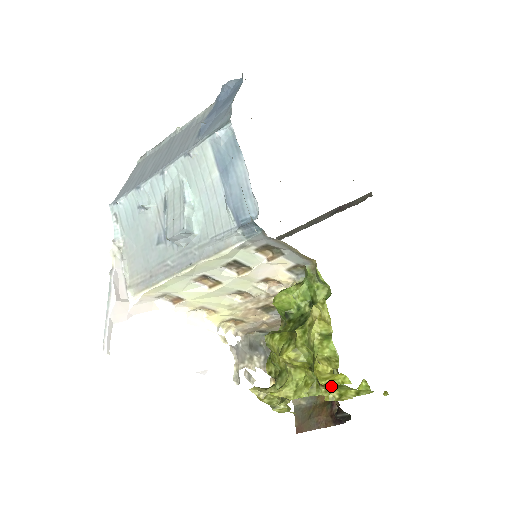
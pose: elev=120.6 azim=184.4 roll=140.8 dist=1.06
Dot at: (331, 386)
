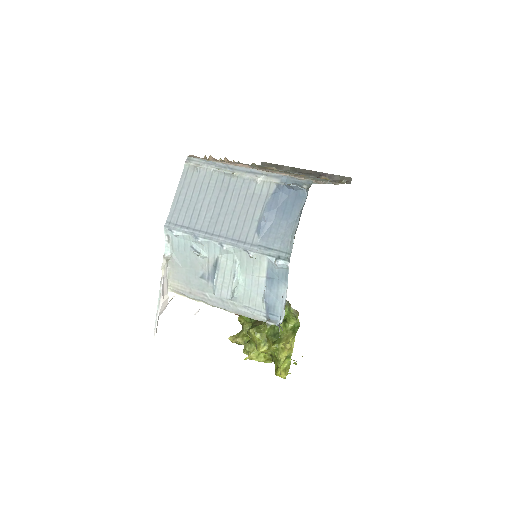
Dot at: occluded
